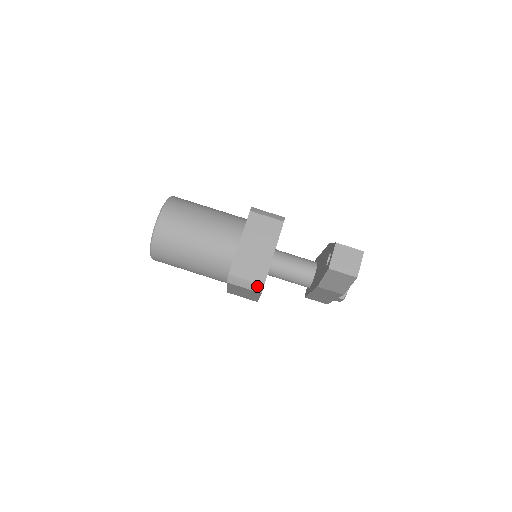
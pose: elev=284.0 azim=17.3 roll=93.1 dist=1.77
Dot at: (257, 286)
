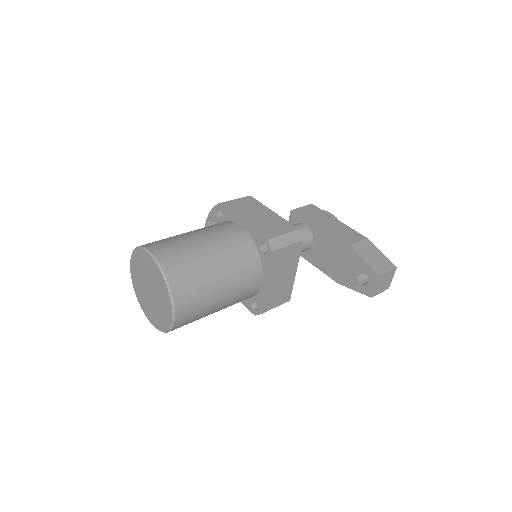
Dot at: occluded
